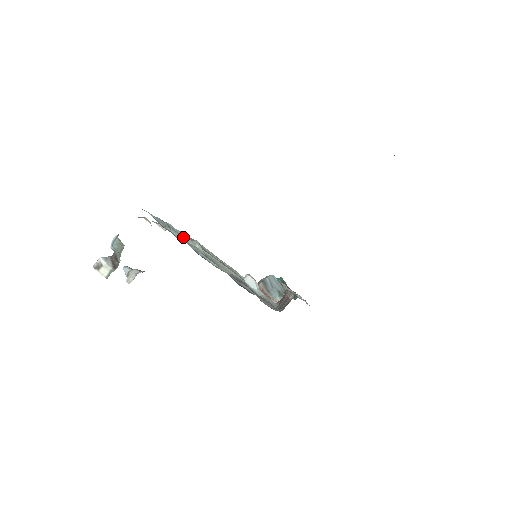
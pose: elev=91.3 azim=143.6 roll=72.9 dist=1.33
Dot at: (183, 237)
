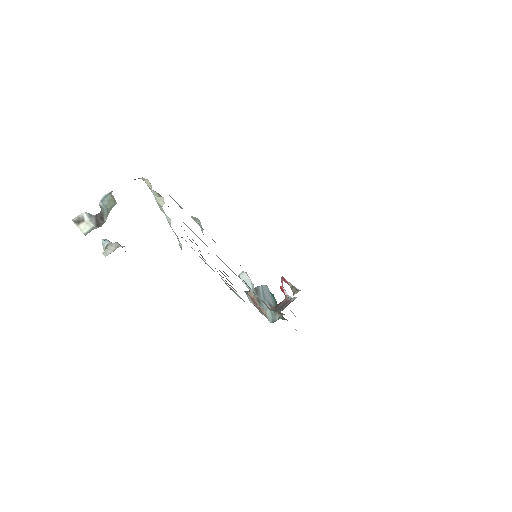
Dot at: occluded
